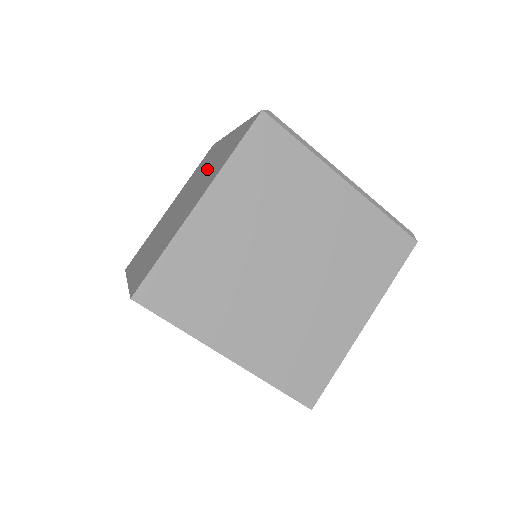
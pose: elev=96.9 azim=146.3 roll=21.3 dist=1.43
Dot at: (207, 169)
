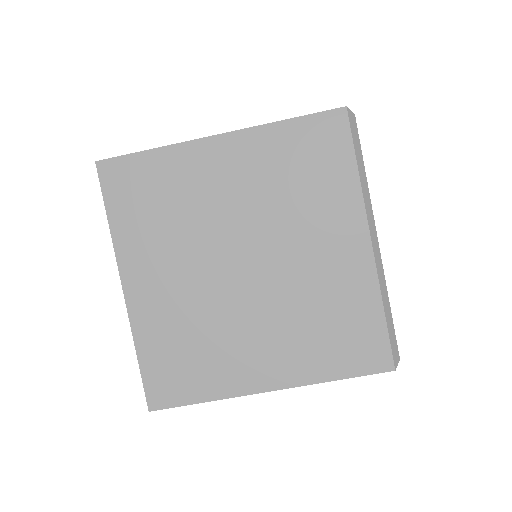
Dot at: (304, 273)
